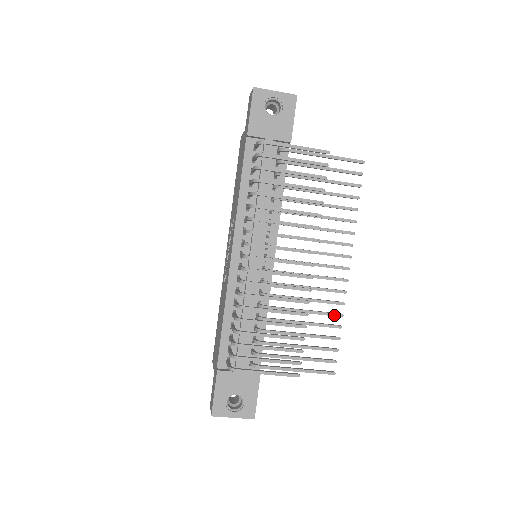
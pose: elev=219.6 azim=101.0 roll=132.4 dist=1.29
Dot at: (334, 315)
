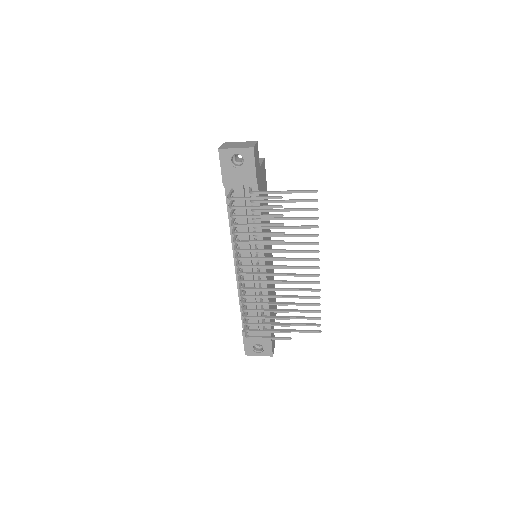
Dot at: (313, 298)
